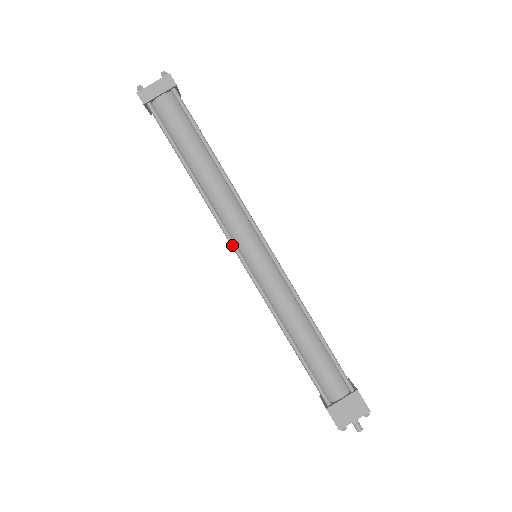
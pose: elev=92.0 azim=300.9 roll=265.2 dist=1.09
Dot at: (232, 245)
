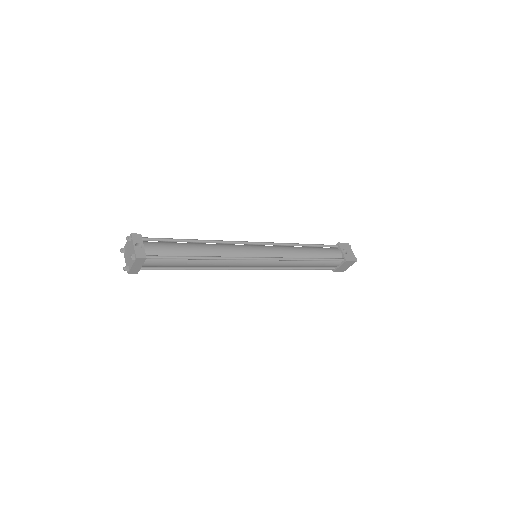
Dot at: occluded
